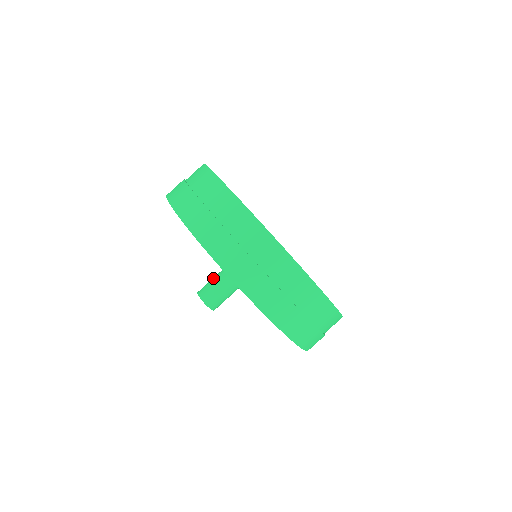
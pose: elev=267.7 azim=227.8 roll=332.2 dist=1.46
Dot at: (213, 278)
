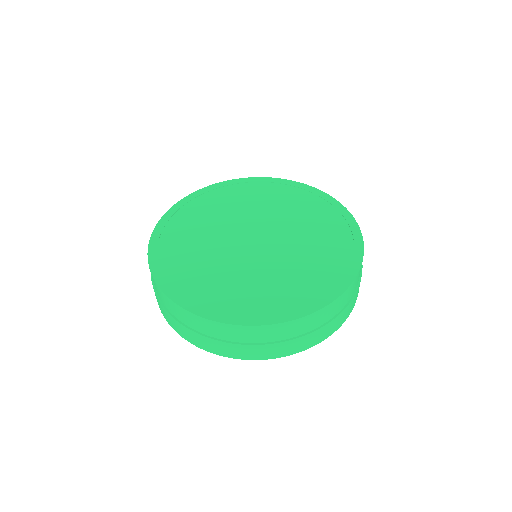
Dot at: occluded
